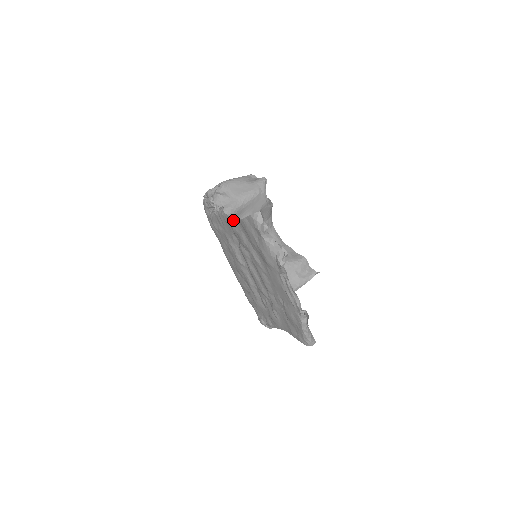
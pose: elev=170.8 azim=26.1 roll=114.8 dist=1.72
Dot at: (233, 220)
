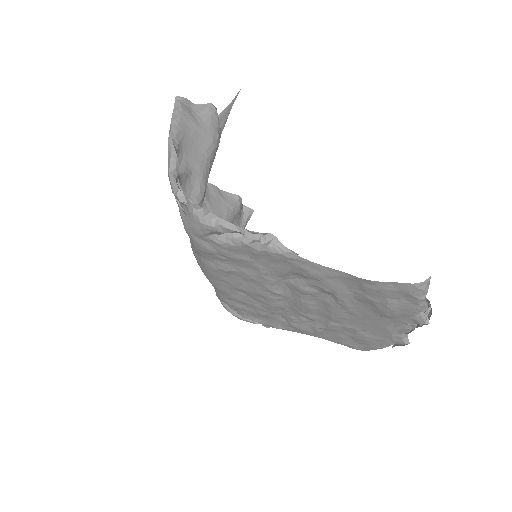
Dot at: (327, 270)
